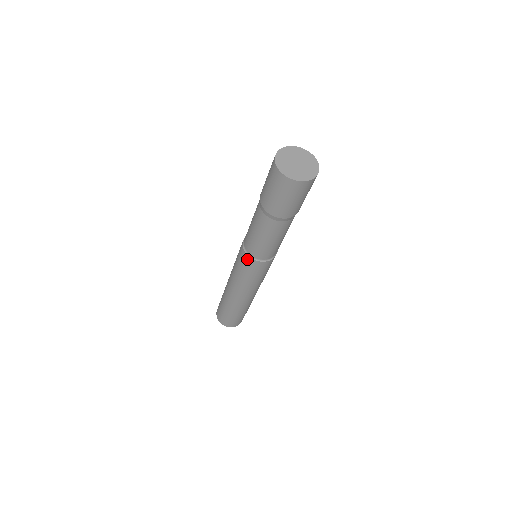
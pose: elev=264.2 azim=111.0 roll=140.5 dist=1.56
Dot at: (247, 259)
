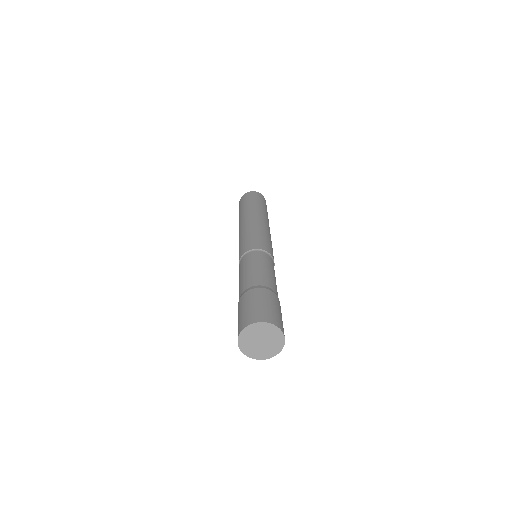
Dot at: occluded
